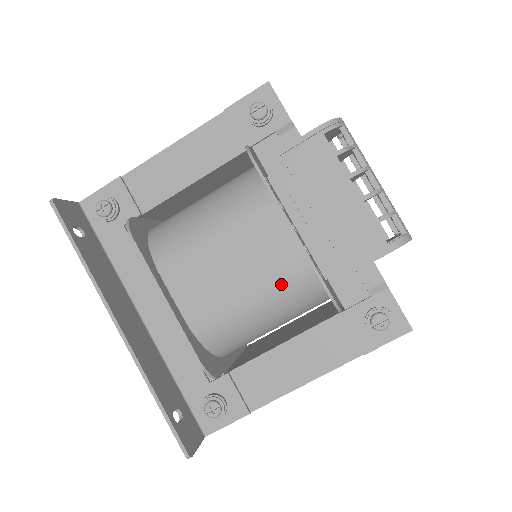
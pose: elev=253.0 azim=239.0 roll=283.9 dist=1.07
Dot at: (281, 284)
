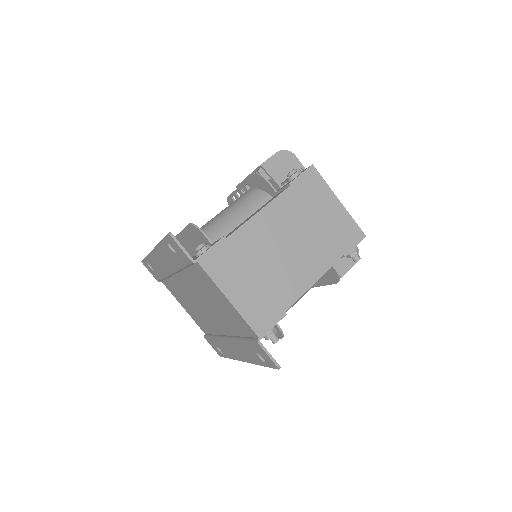
Dot at: (239, 200)
